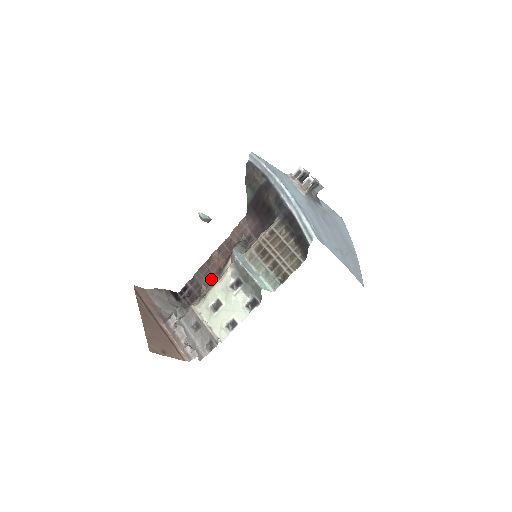
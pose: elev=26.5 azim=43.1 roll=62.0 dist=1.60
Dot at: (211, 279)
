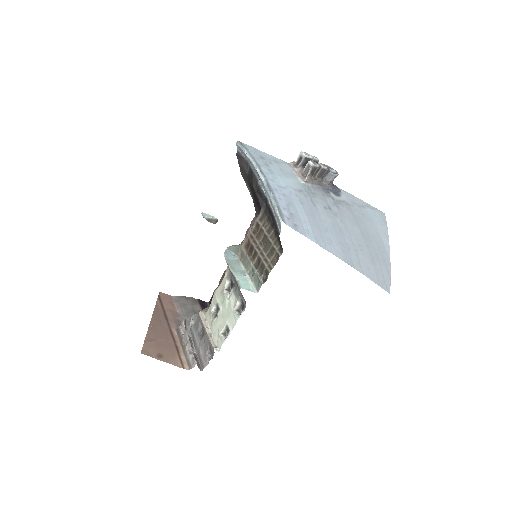
Dot at: occluded
